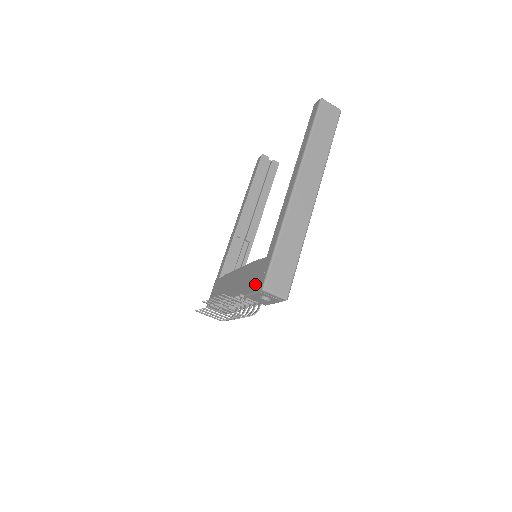
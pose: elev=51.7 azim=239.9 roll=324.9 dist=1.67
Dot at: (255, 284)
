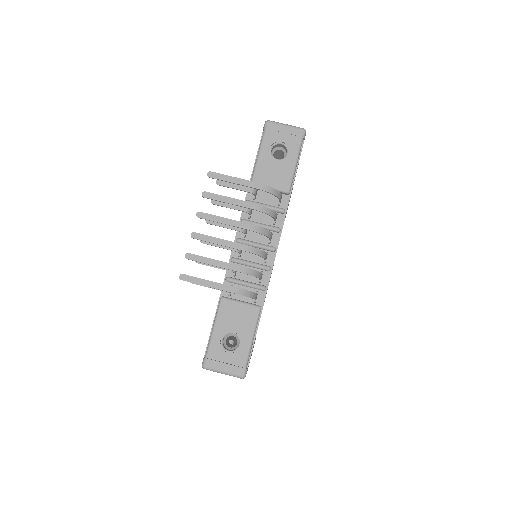
Dot at: (257, 152)
